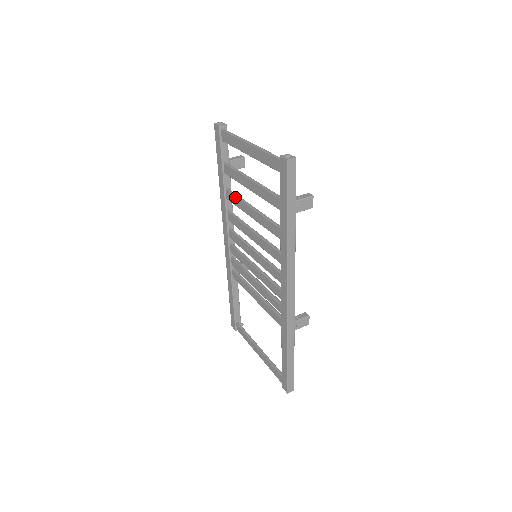
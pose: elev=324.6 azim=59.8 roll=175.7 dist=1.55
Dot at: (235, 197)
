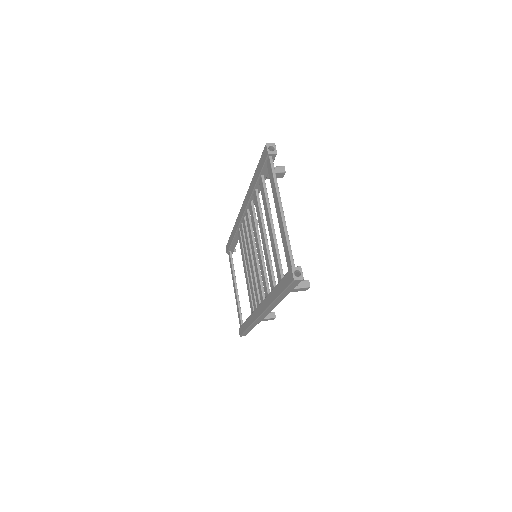
Dot at: (258, 209)
